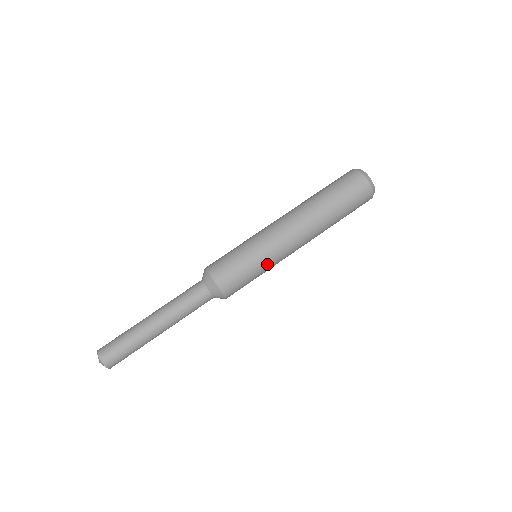
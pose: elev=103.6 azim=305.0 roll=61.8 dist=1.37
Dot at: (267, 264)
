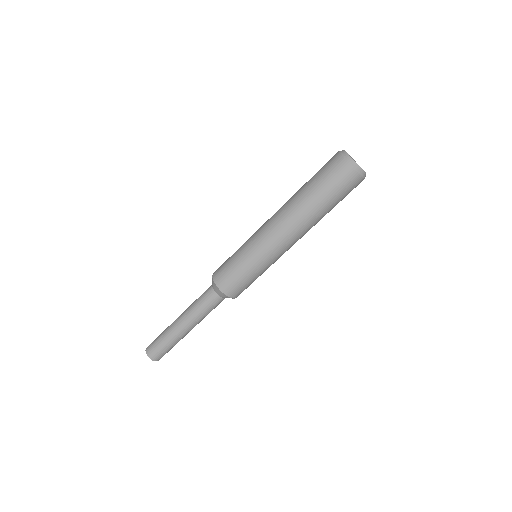
Dot at: occluded
